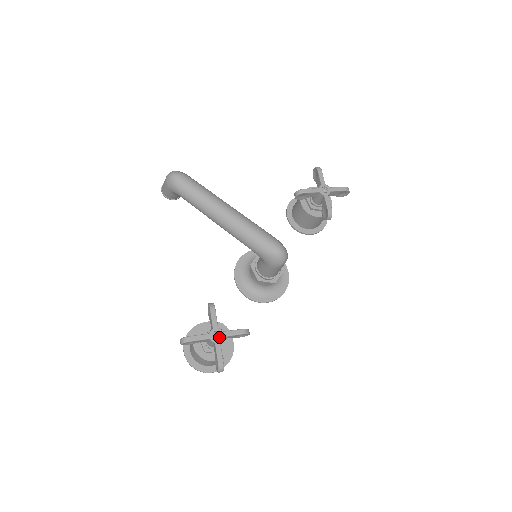
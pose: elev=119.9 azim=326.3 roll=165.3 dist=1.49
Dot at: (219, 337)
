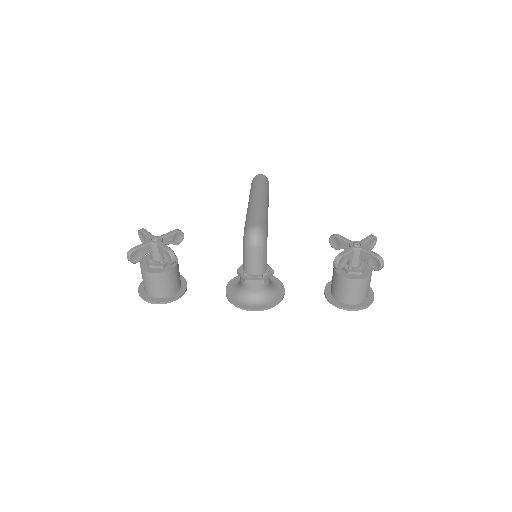
Dot at: (154, 240)
